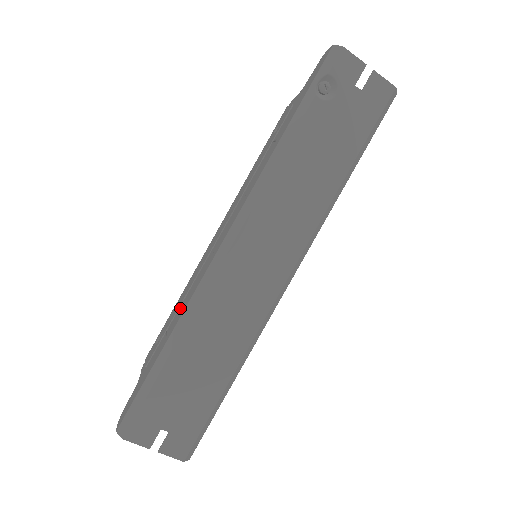
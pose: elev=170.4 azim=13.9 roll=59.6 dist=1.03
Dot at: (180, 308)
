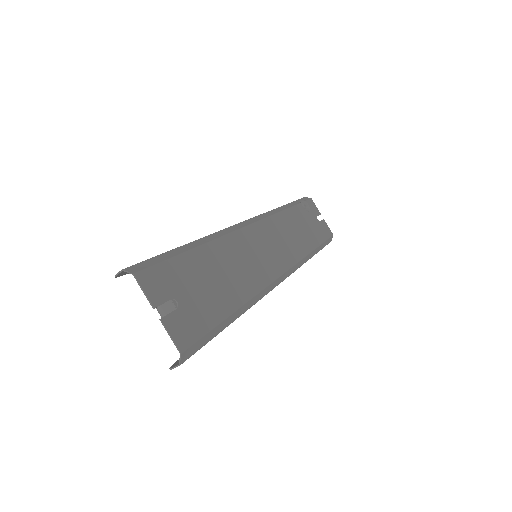
Dot at: occluded
